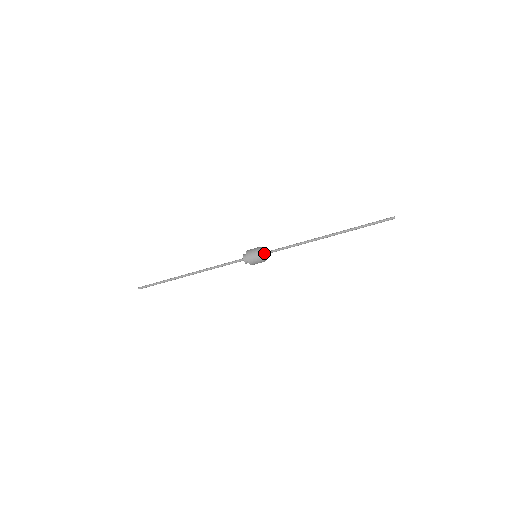
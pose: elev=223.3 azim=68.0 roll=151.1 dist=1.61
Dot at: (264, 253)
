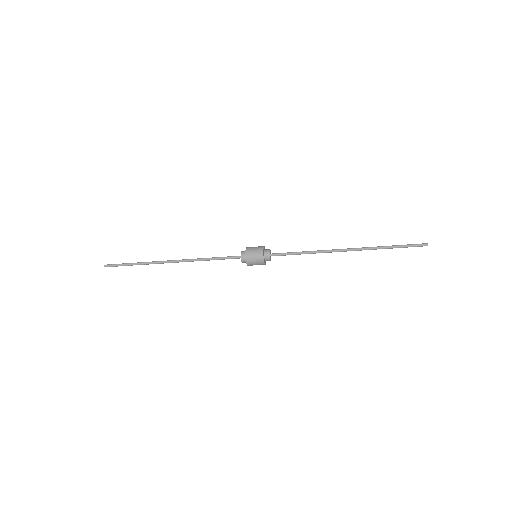
Dot at: (268, 260)
